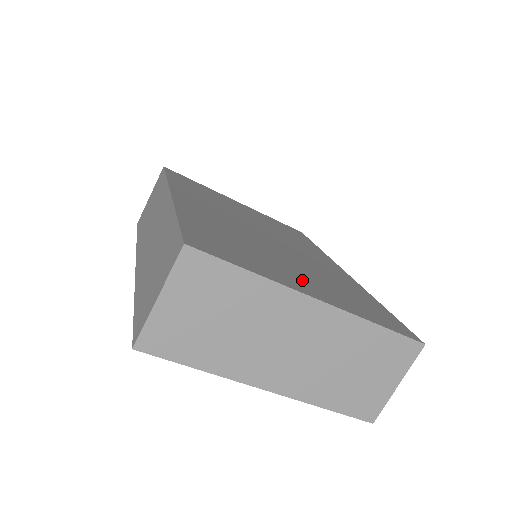
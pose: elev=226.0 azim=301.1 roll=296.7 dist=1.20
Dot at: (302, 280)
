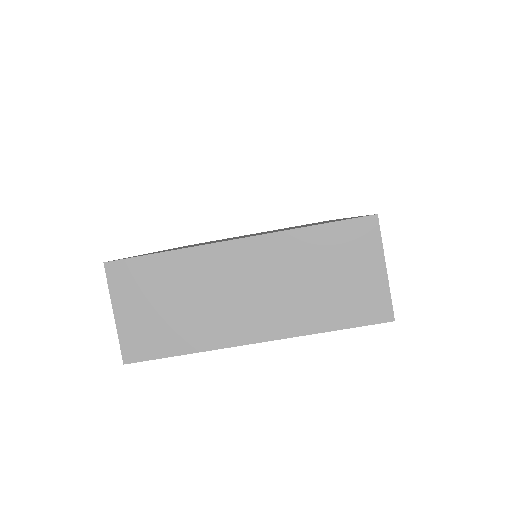
Dot at: occluded
